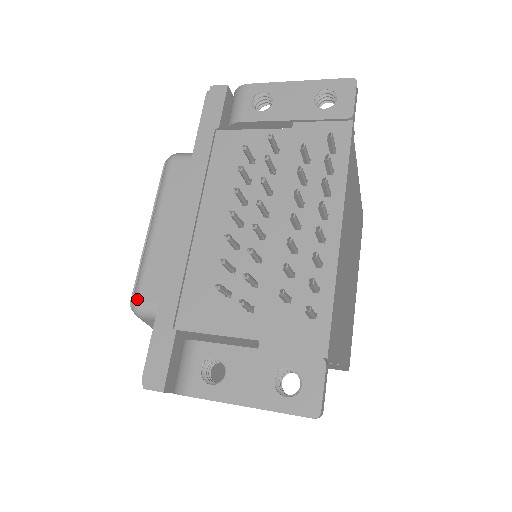
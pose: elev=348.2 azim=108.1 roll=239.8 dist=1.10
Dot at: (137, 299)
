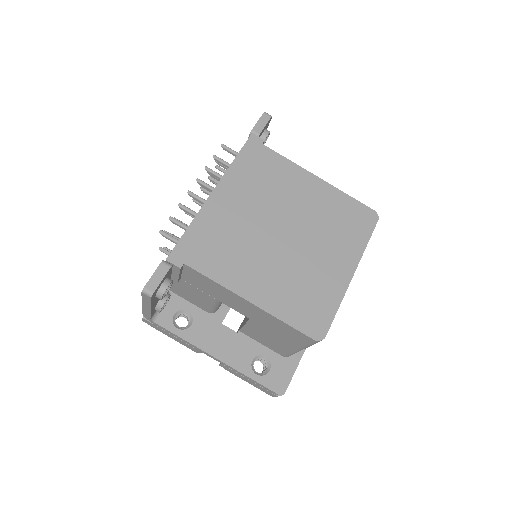
Dot at: occluded
